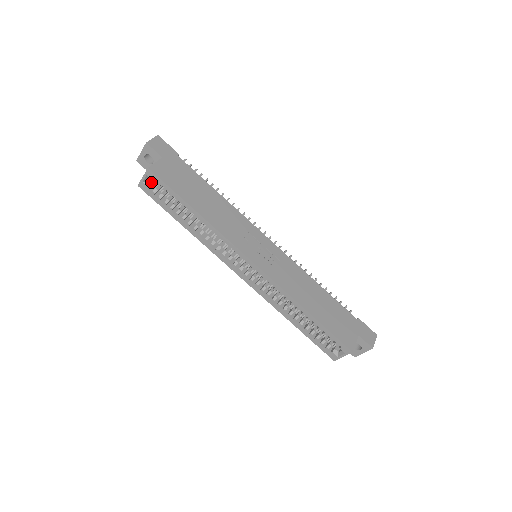
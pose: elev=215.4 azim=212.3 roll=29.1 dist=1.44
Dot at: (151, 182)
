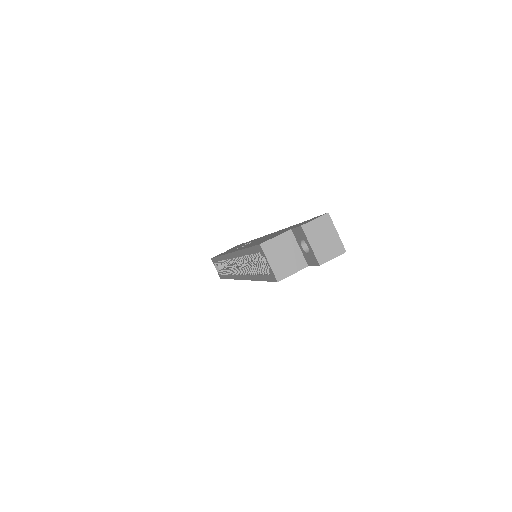
Dot at: occluded
